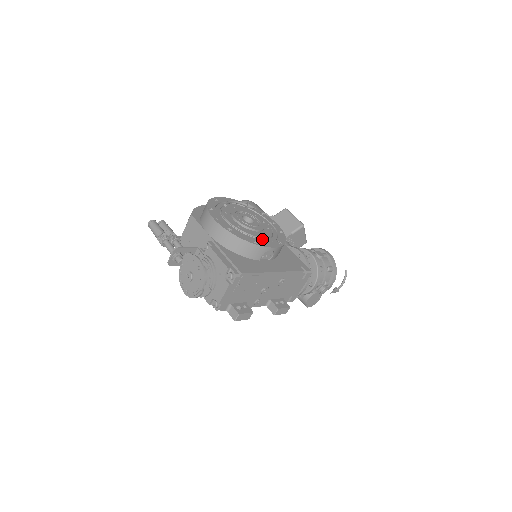
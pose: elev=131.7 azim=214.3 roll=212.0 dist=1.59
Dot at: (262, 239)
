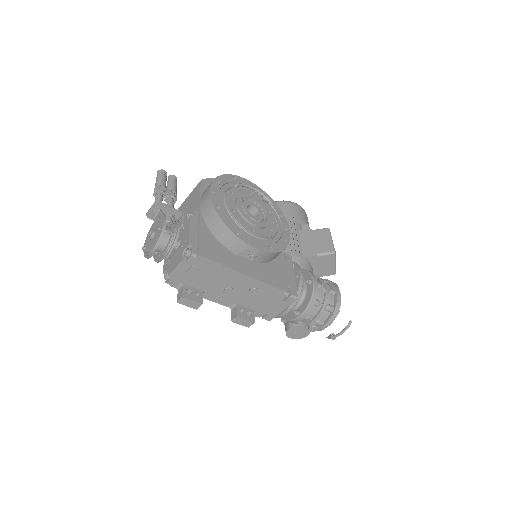
Dot at: (252, 235)
